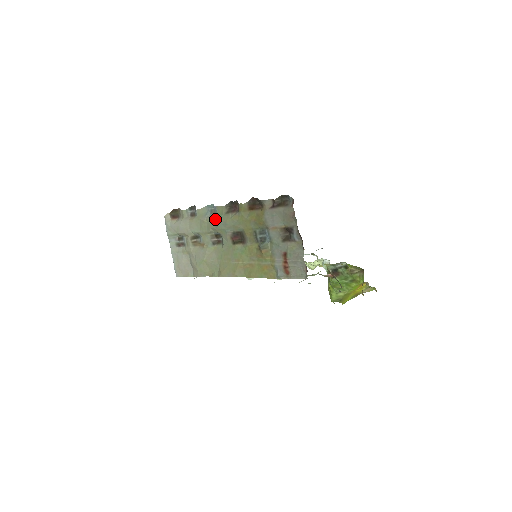
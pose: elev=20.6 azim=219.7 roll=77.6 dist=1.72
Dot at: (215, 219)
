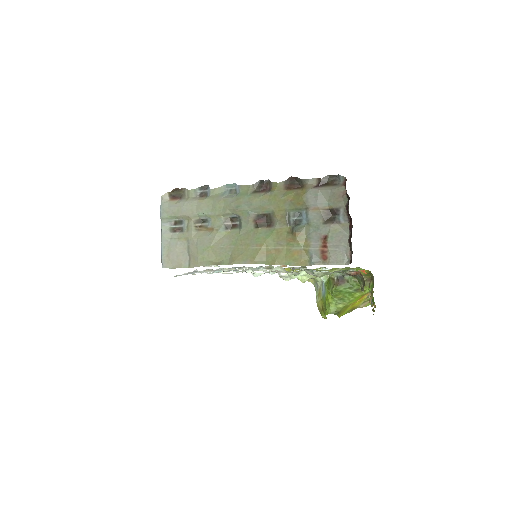
Dot at: (237, 199)
